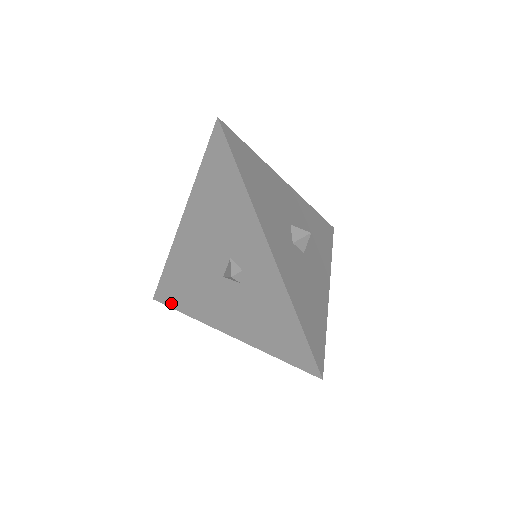
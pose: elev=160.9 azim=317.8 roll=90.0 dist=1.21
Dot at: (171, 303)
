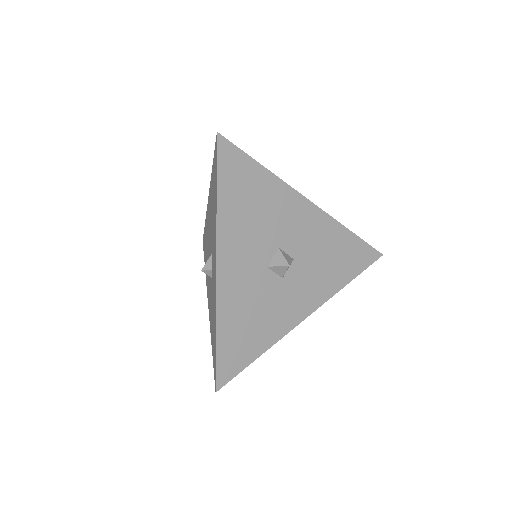
Dot at: (204, 253)
